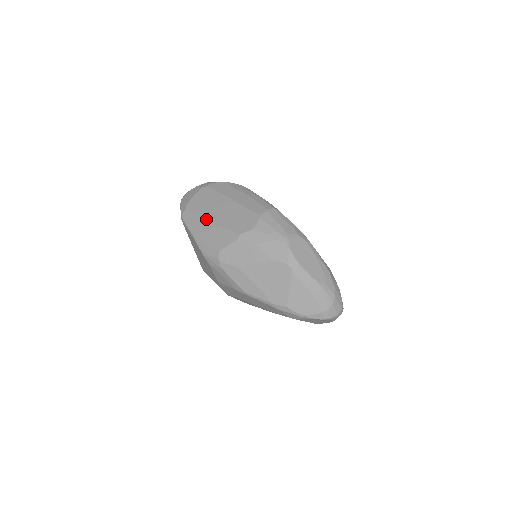
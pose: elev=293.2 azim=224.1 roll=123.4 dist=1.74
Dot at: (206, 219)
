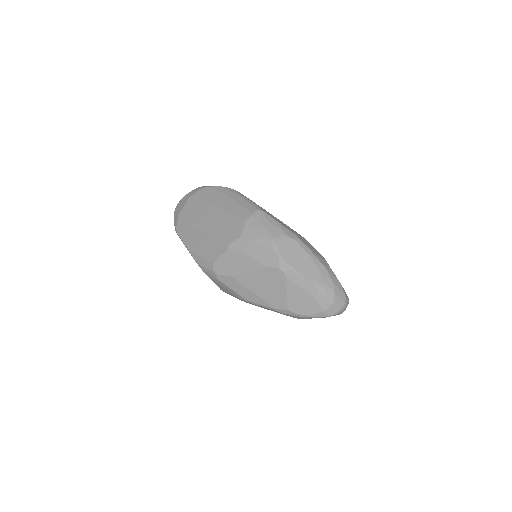
Dot at: (197, 231)
